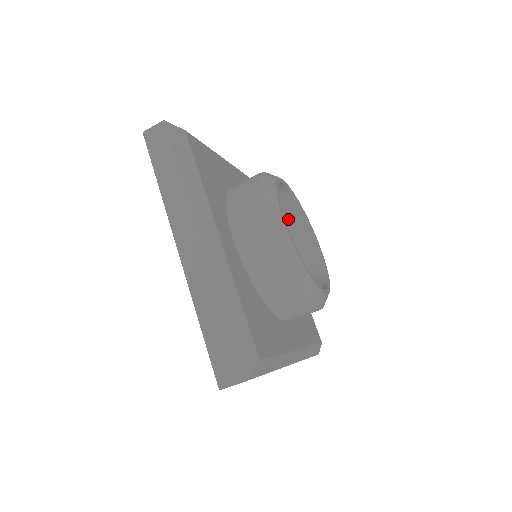
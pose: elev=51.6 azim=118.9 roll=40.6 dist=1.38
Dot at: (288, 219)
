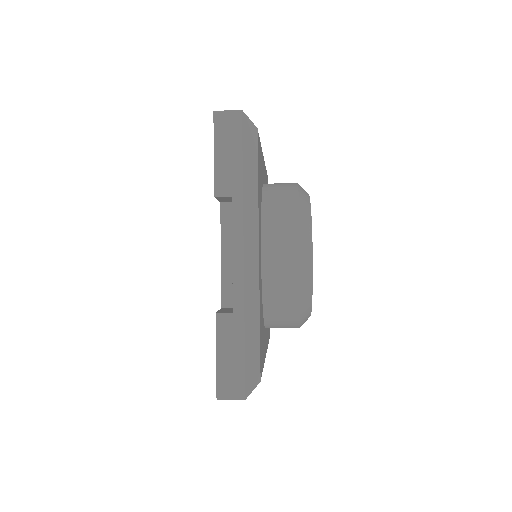
Dot at: occluded
